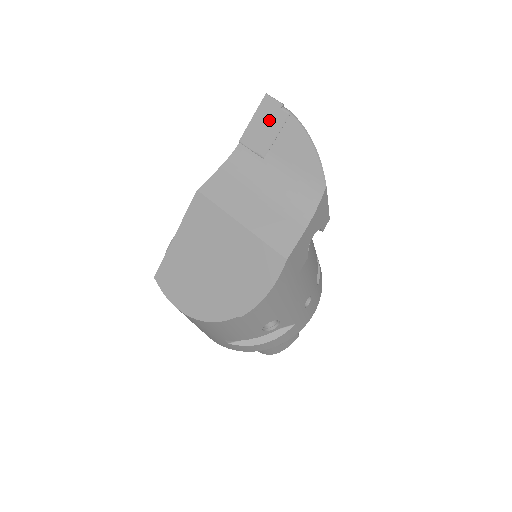
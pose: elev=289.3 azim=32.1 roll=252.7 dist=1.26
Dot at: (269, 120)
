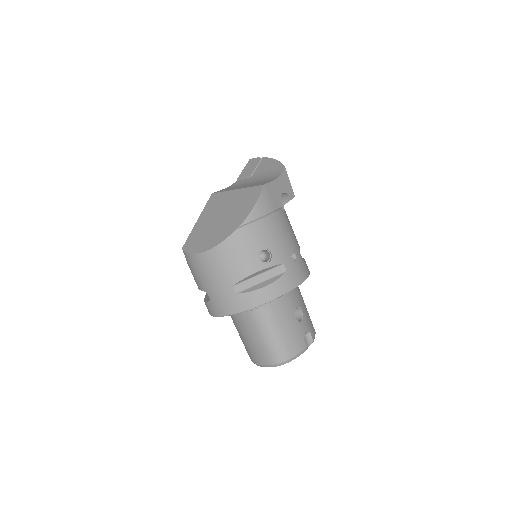
Dot at: (252, 165)
